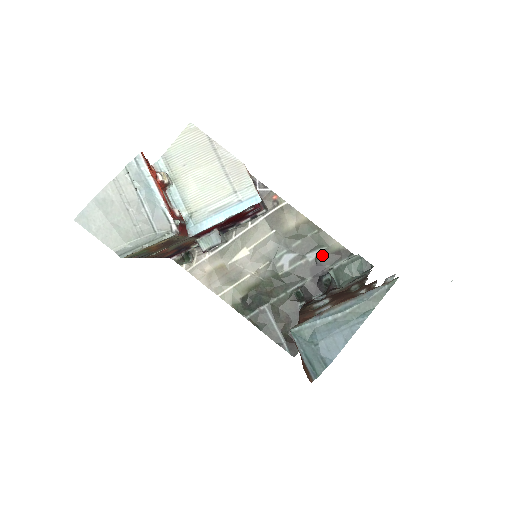
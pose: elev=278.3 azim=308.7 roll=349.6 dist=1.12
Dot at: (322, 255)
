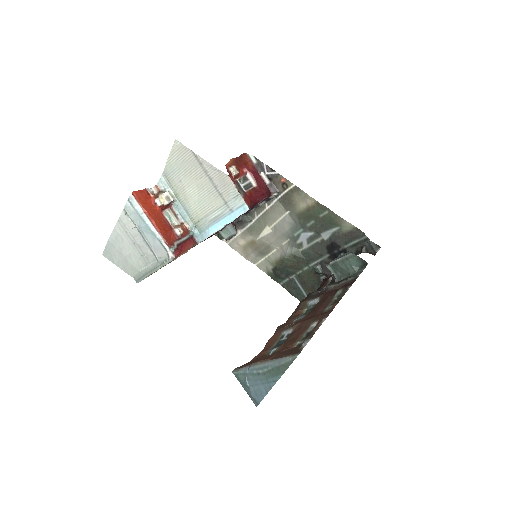
Dot at: (335, 235)
